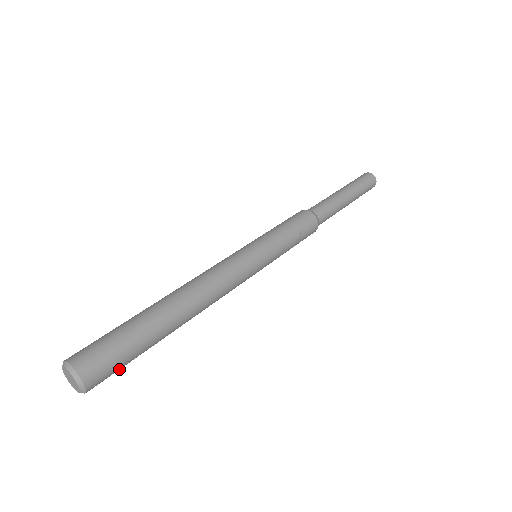
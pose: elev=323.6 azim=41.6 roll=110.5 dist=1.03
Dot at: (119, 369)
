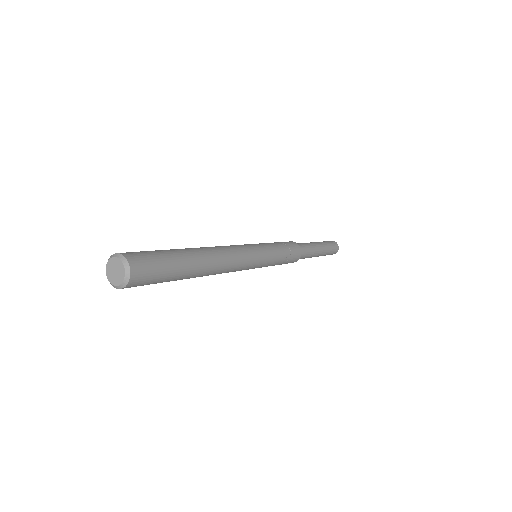
Dot at: (157, 271)
